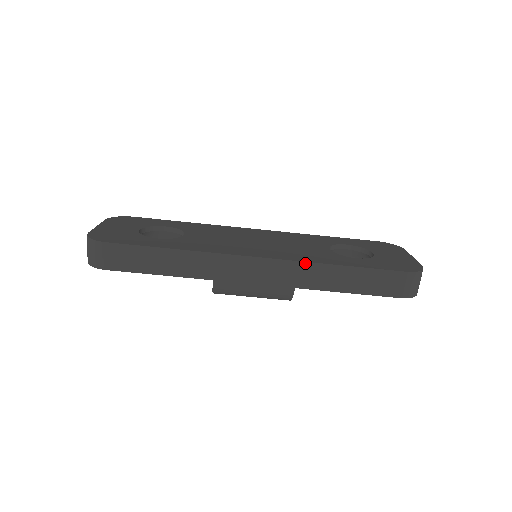
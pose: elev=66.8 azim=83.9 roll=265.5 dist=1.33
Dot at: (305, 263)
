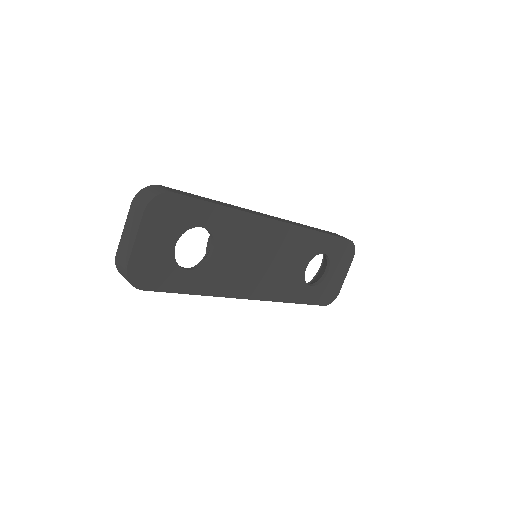
Dot at: (275, 301)
